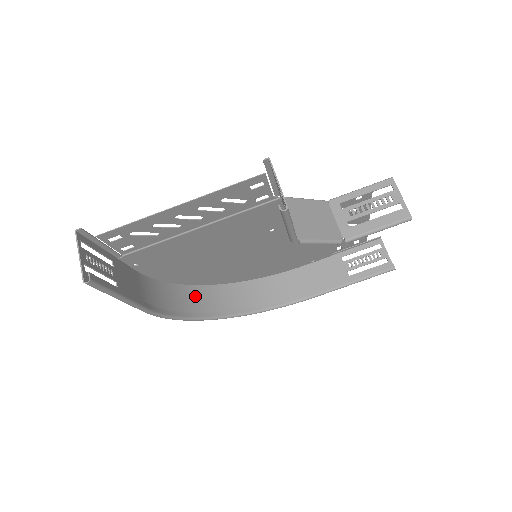
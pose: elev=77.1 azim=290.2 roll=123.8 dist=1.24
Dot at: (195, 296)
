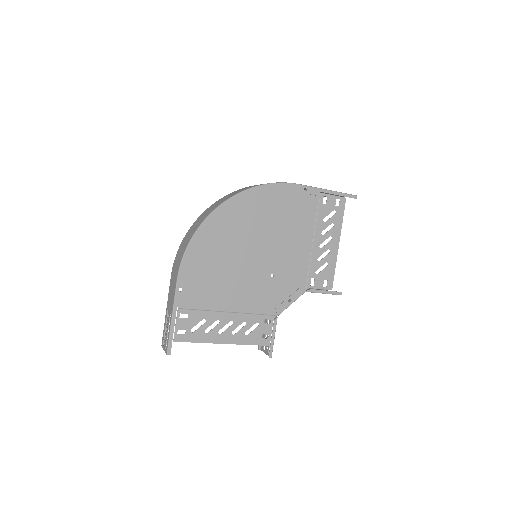
Dot at: occluded
